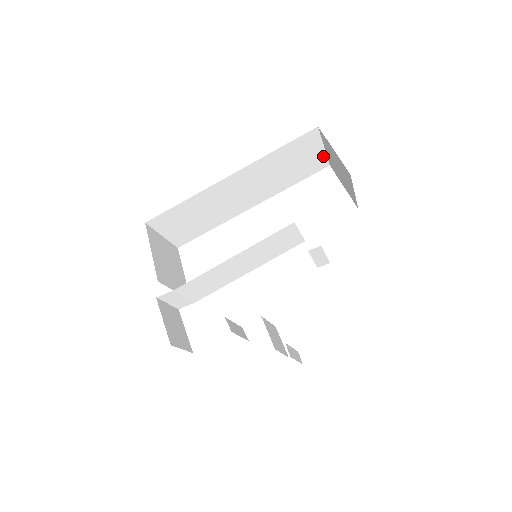
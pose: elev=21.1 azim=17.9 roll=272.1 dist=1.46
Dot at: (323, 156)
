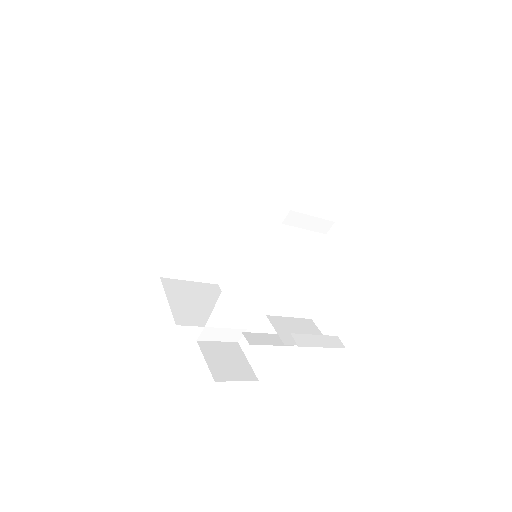
Dot at: (279, 120)
